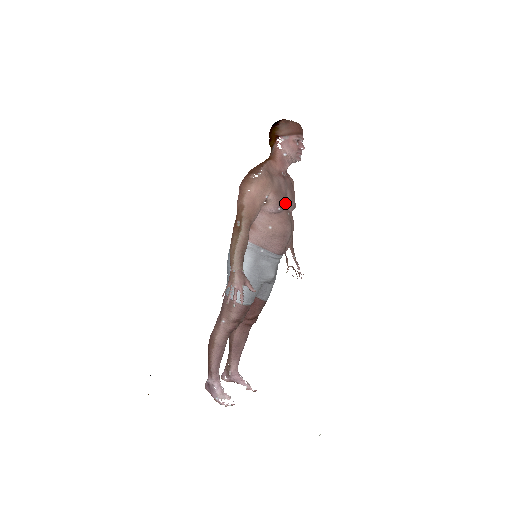
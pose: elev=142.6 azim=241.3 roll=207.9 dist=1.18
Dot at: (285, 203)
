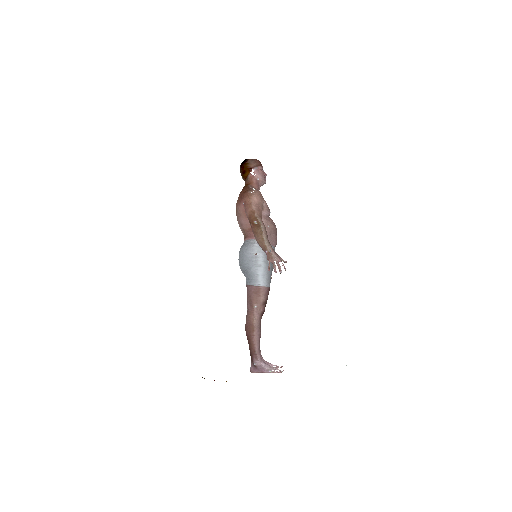
Dot at: occluded
